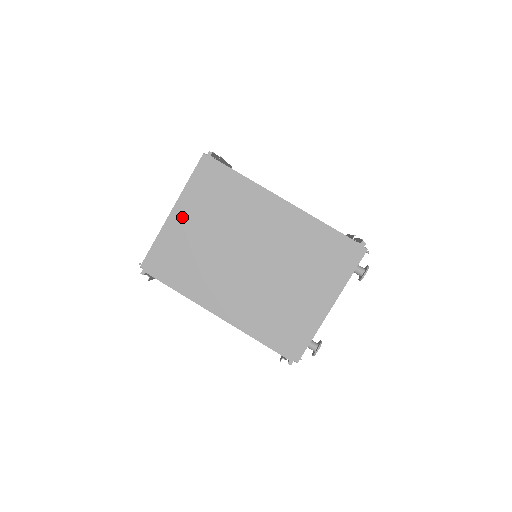
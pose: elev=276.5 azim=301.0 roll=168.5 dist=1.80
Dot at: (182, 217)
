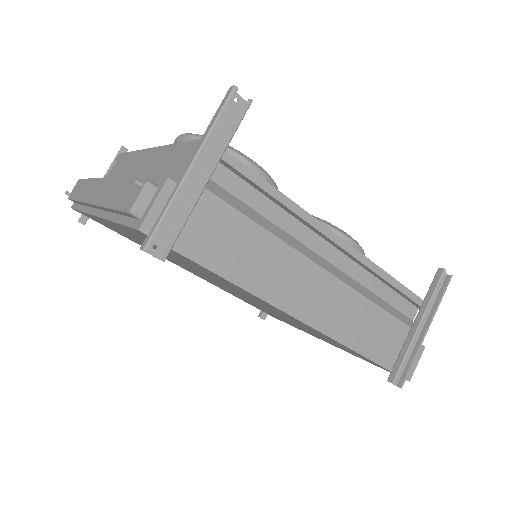
Dot at: (112, 225)
